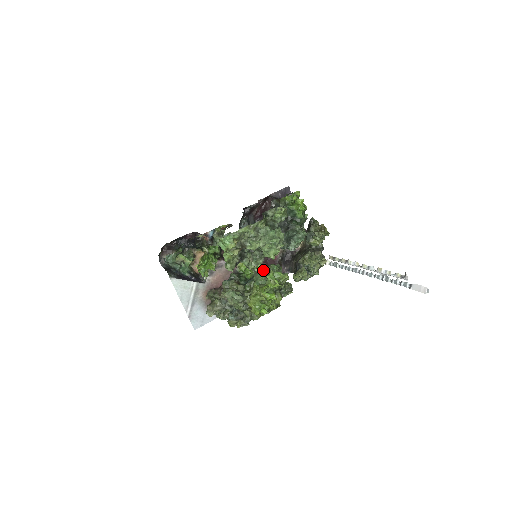
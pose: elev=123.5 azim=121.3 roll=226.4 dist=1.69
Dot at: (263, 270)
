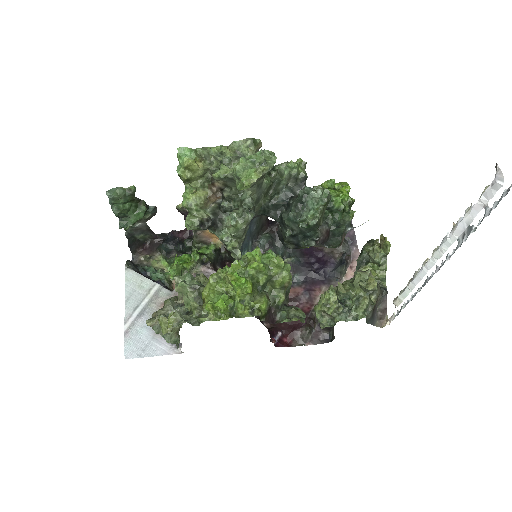
Dot at: occluded
